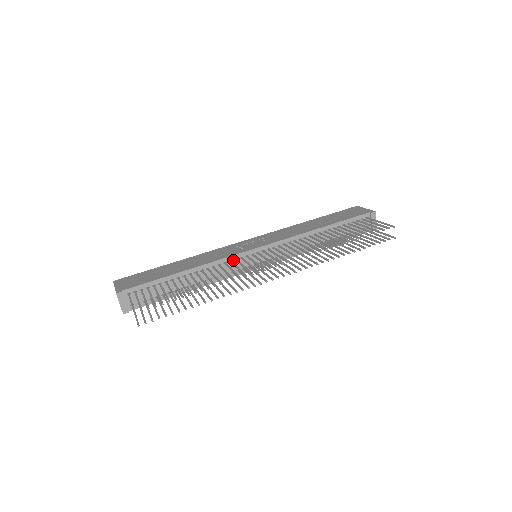
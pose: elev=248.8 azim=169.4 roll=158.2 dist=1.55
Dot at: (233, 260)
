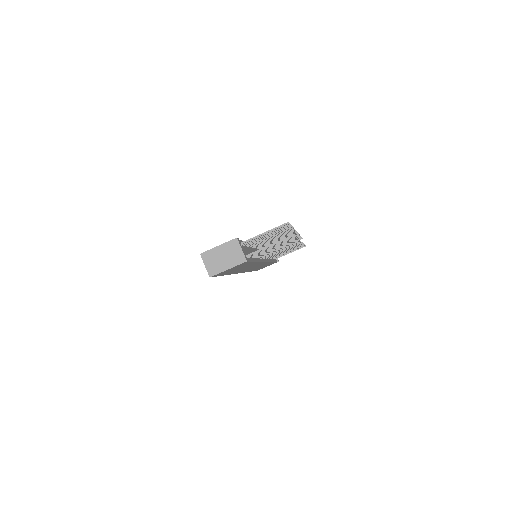
Dot at: (256, 248)
